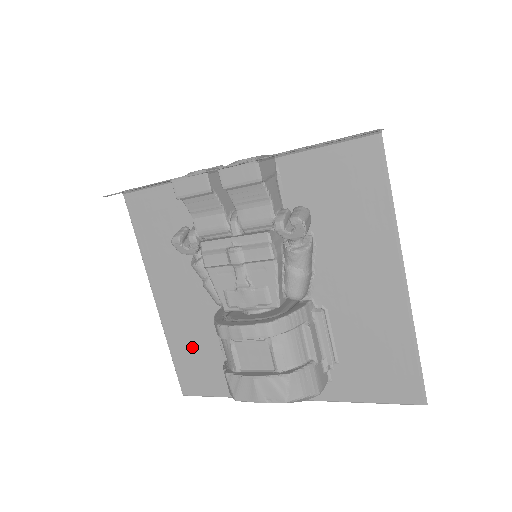
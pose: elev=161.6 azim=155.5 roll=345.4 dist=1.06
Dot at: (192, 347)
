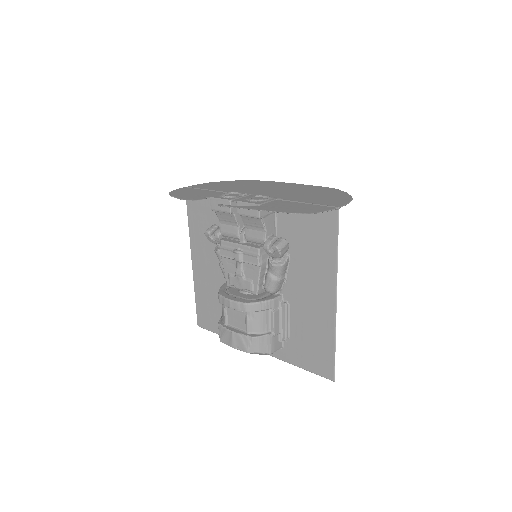
Dot at: (208, 298)
